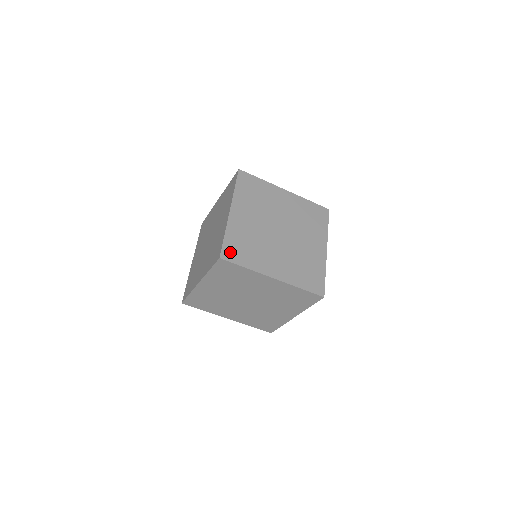
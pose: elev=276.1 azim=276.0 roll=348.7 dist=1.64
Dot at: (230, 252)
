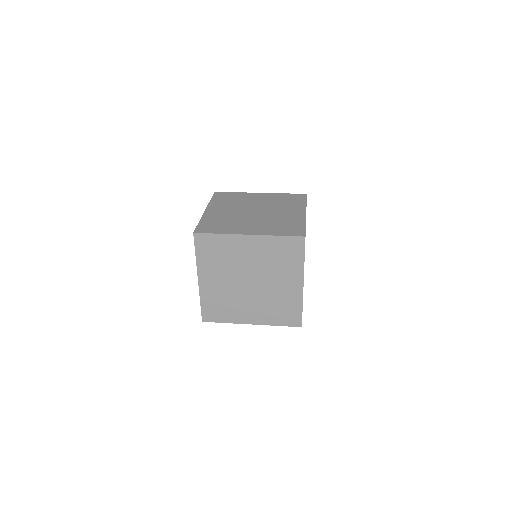
Dot at: occluded
